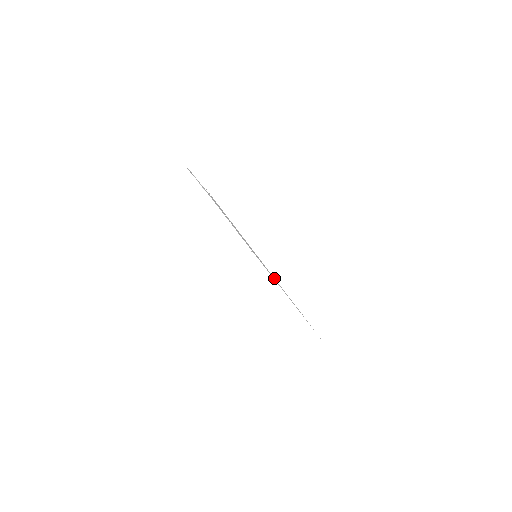
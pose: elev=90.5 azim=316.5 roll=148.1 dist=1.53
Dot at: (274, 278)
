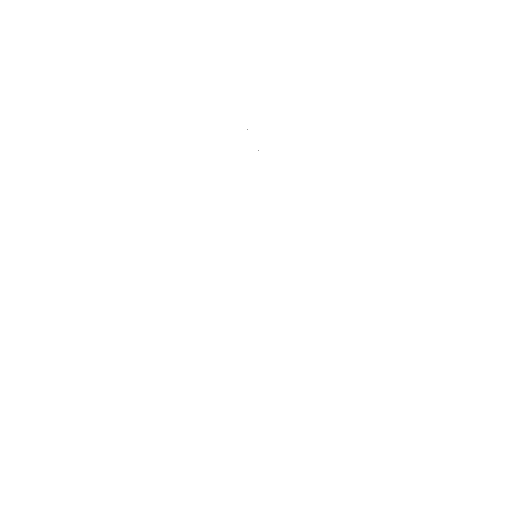
Dot at: occluded
